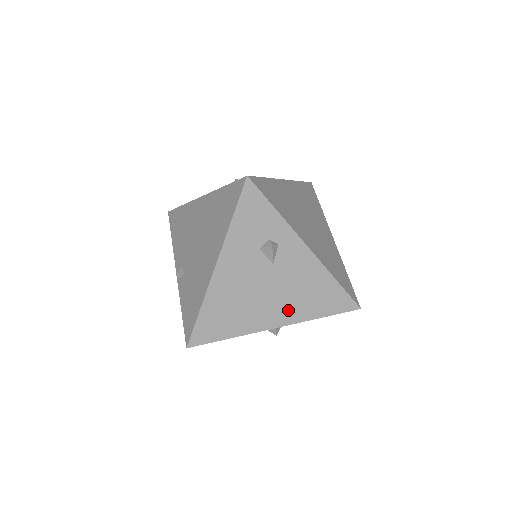
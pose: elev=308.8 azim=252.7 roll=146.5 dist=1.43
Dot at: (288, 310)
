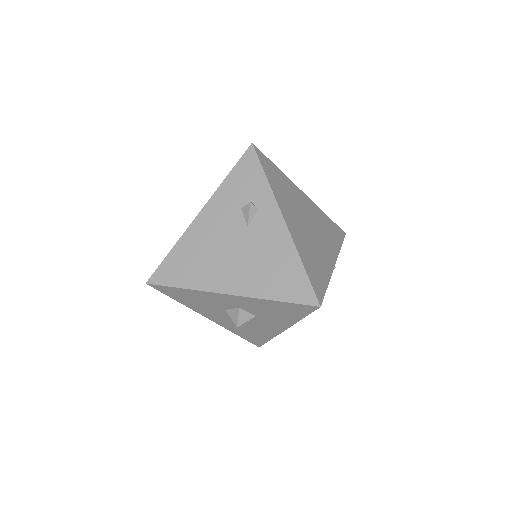
Dot at: (246, 279)
